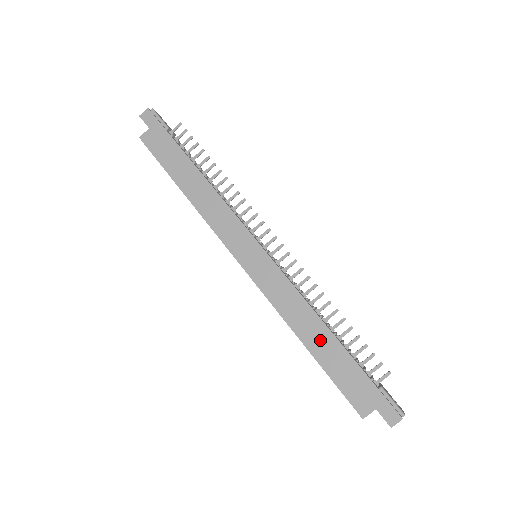
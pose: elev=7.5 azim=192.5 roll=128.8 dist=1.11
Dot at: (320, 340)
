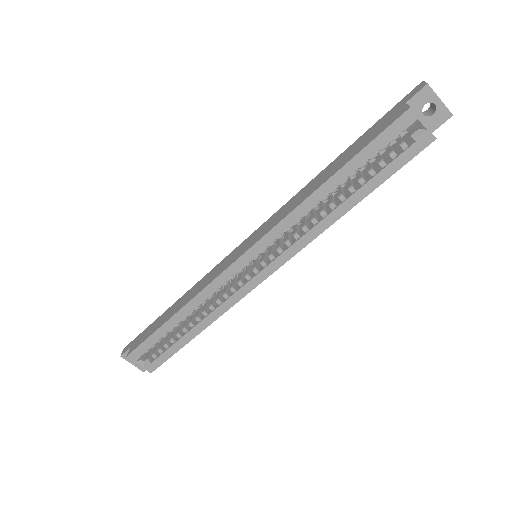
Dot at: (329, 170)
